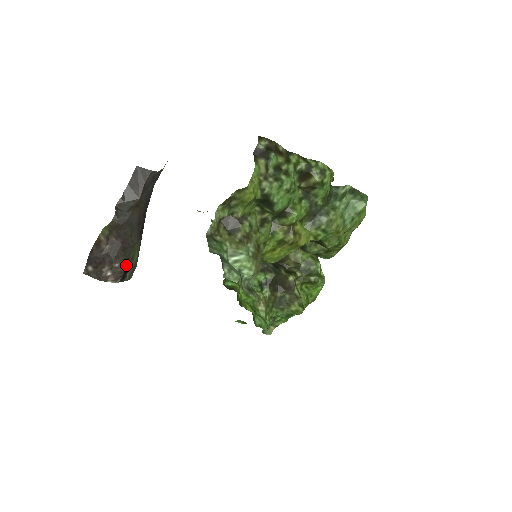
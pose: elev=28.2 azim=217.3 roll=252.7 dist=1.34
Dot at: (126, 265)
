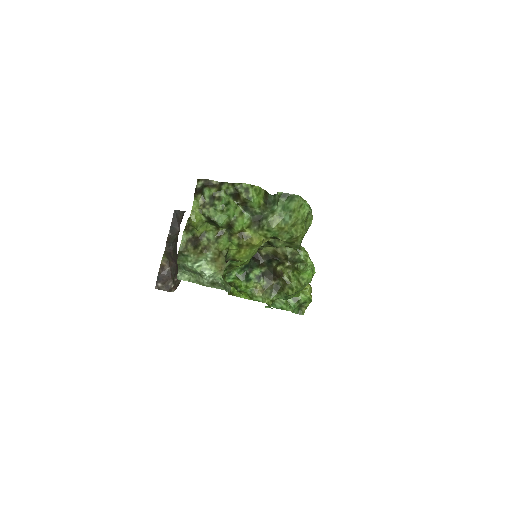
Dot at: occluded
